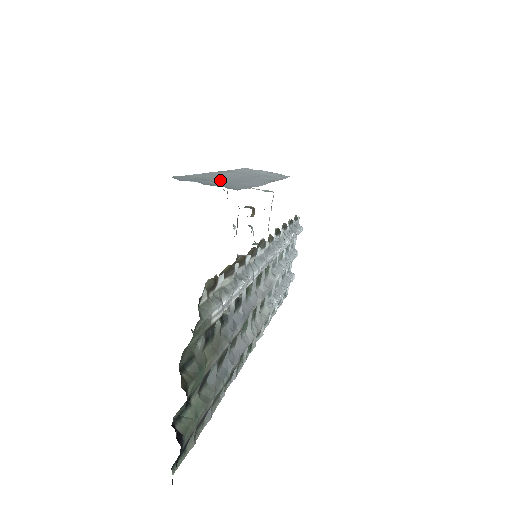
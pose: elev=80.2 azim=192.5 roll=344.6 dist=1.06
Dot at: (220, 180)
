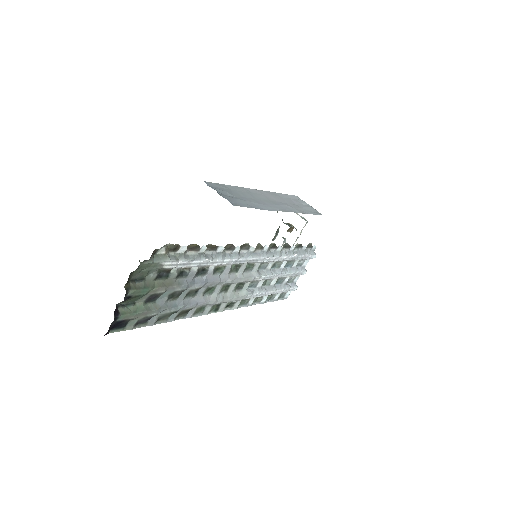
Dot at: (242, 196)
